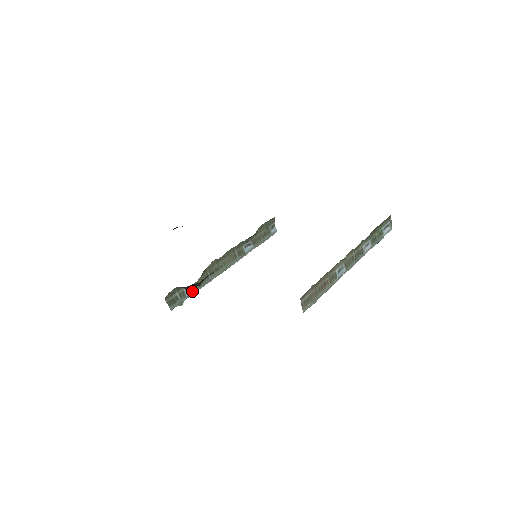
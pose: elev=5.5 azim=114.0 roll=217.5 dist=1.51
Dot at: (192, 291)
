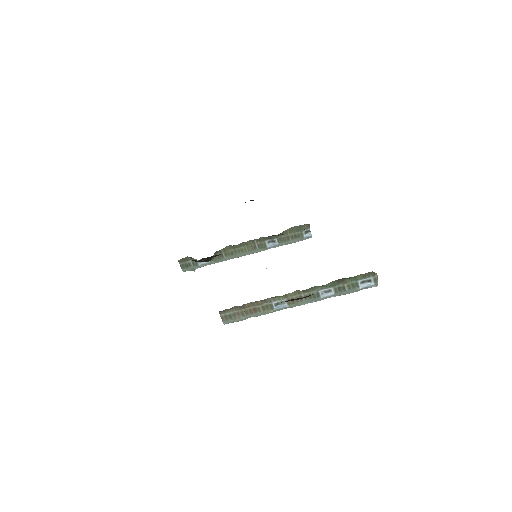
Dot at: (205, 263)
